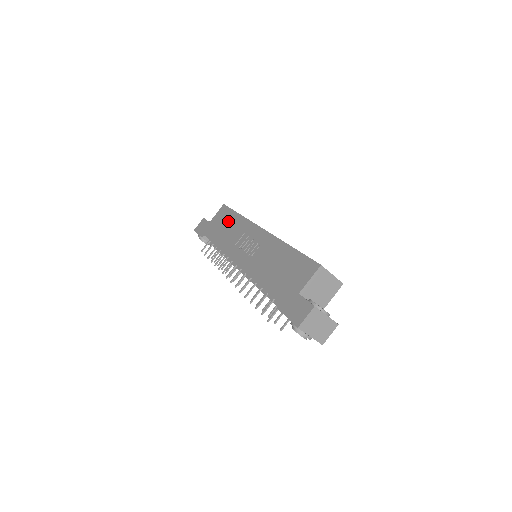
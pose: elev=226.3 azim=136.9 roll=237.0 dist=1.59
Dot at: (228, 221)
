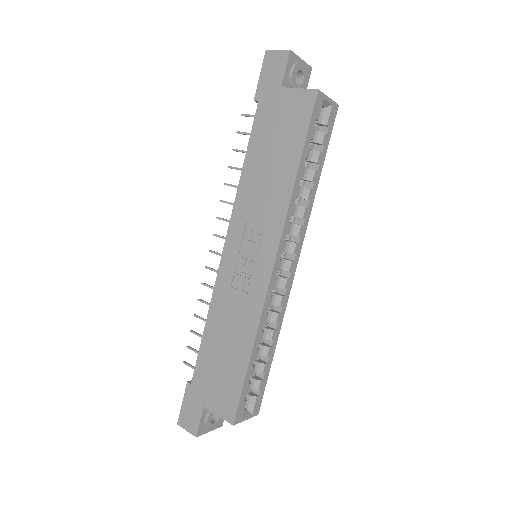
Dot at: (283, 153)
